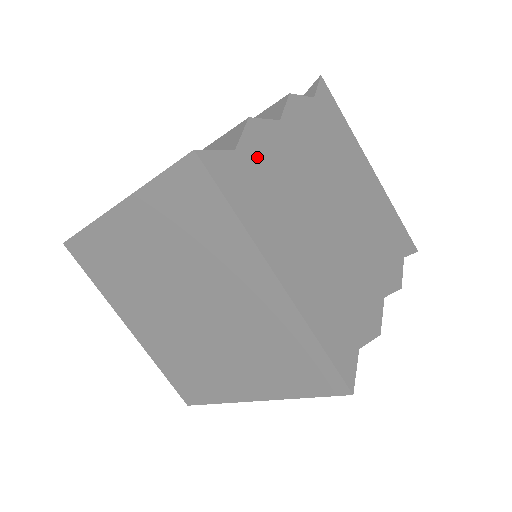
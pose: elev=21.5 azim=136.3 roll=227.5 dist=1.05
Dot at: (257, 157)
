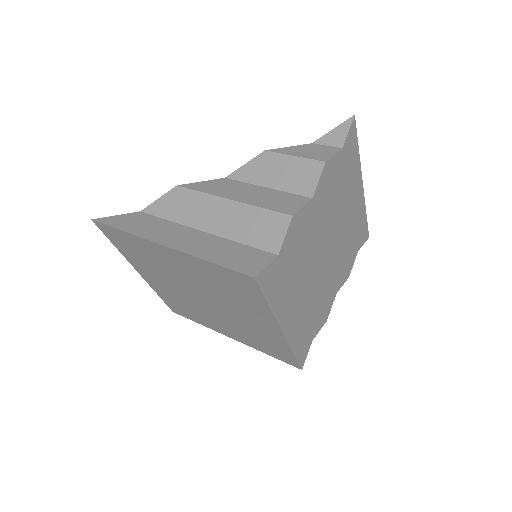
Dot at: (290, 248)
